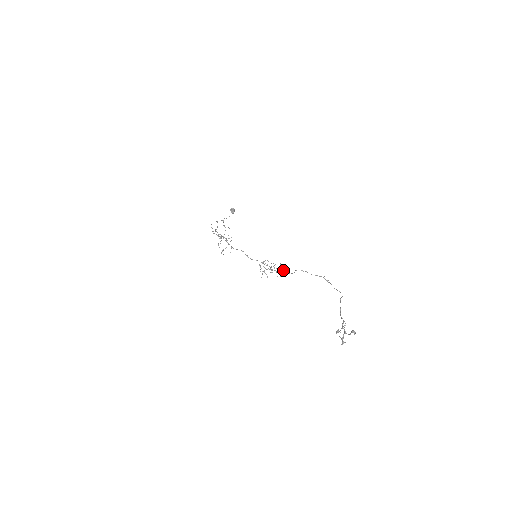
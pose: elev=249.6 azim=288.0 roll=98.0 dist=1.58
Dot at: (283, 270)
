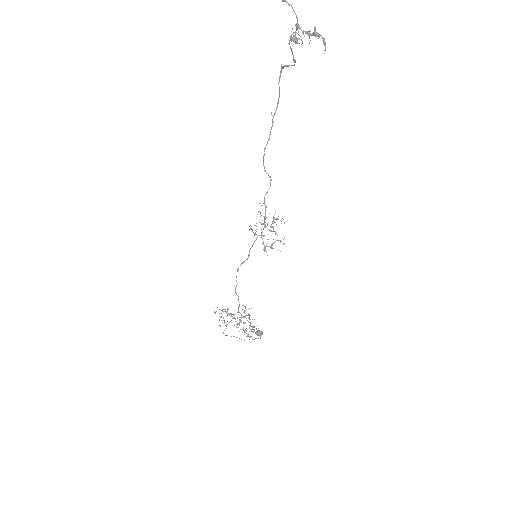
Dot at: (264, 196)
